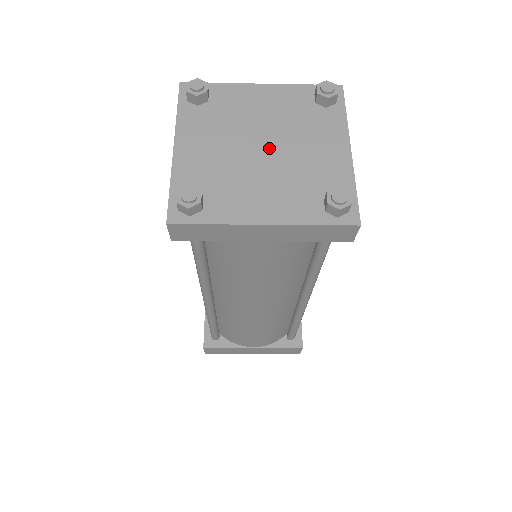
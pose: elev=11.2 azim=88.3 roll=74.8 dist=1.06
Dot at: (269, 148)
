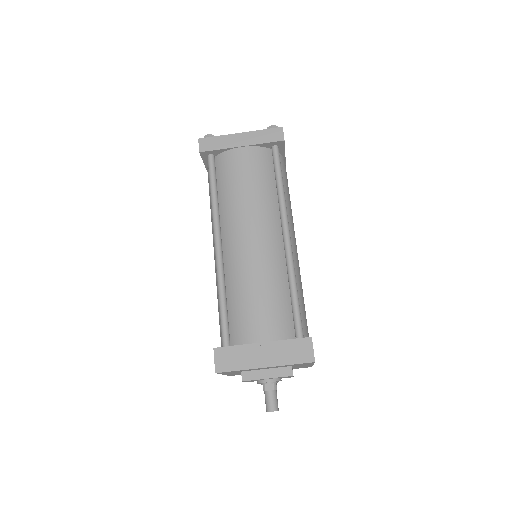
Dot at: occluded
